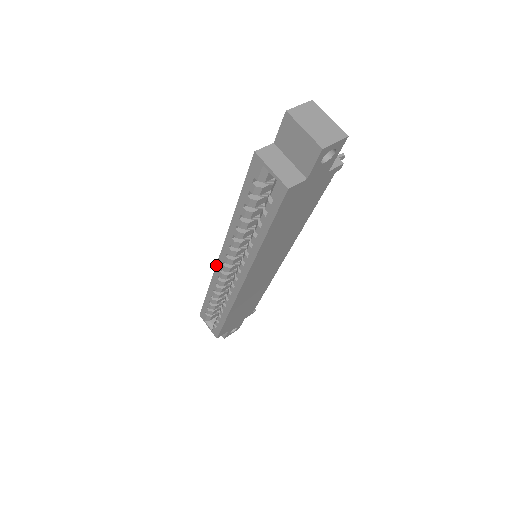
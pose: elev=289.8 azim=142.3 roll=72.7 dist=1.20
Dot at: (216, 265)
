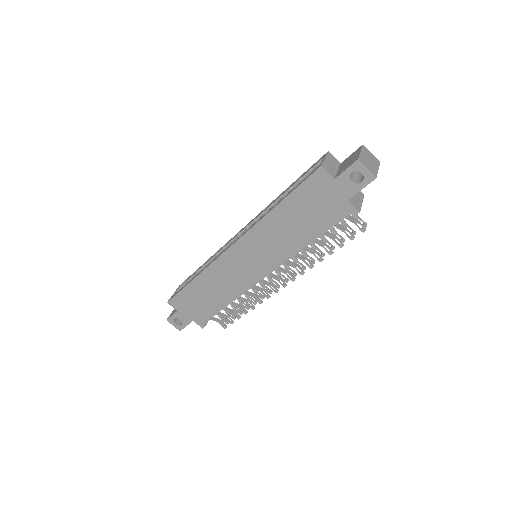
Dot at: (233, 237)
